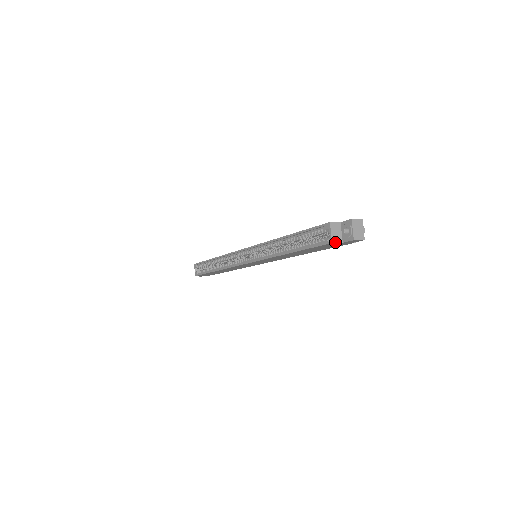
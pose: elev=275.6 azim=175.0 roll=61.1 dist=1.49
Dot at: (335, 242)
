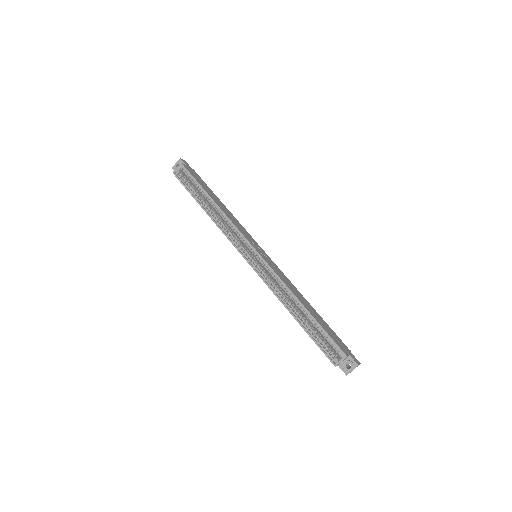
Dot at: occluded
